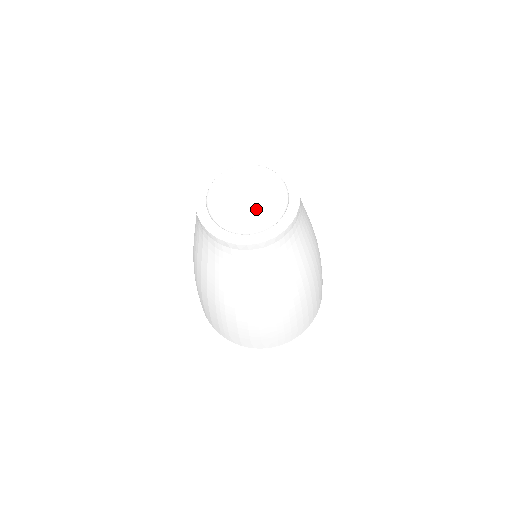
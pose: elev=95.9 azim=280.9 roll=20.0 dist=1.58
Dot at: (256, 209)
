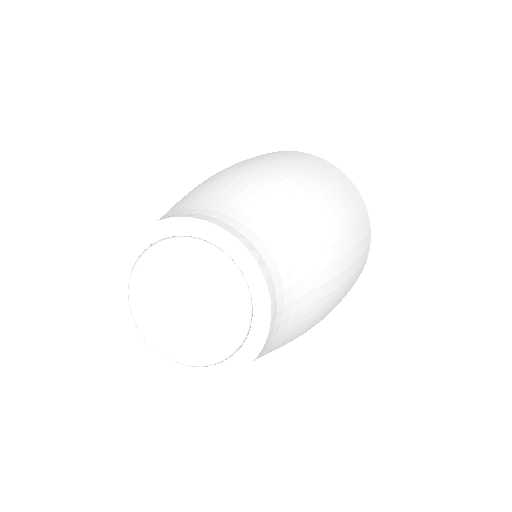
Dot at: (193, 321)
